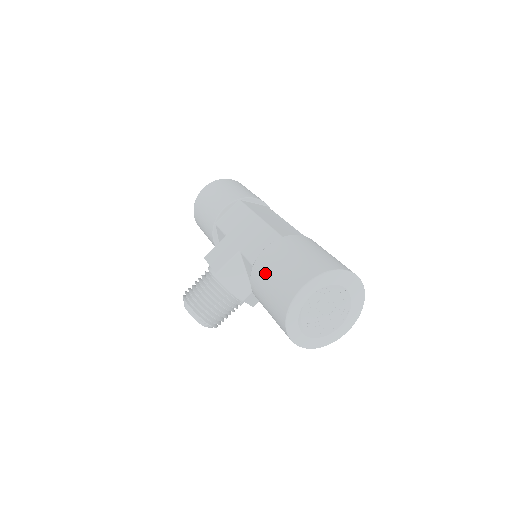
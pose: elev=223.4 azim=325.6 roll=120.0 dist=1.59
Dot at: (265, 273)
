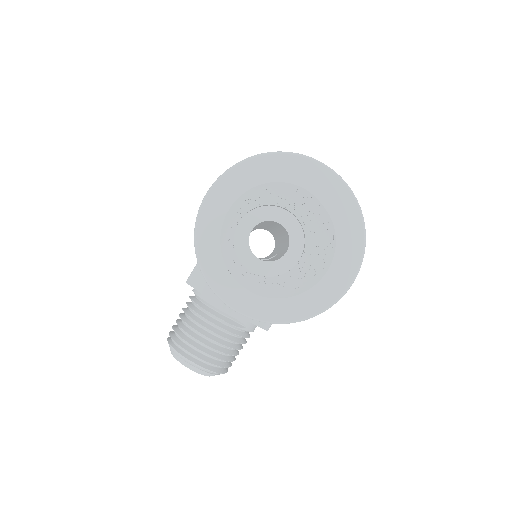
Dot at: occluded
